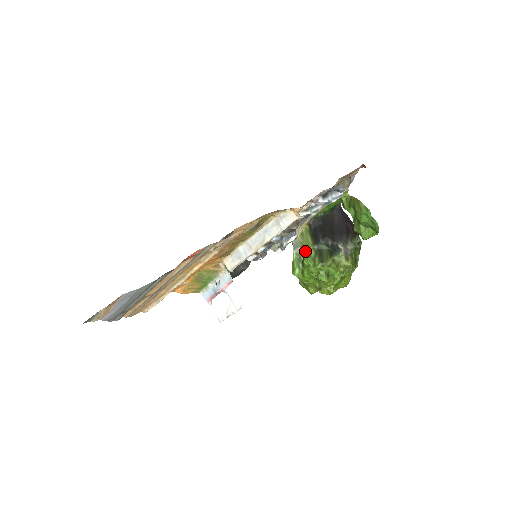
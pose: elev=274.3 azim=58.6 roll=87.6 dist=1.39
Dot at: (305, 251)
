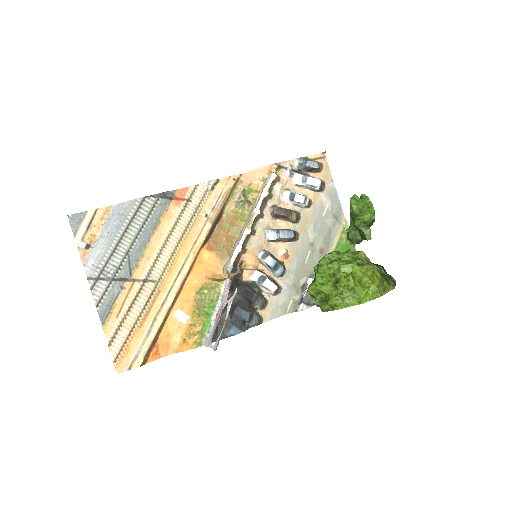
Dot at: occluded
